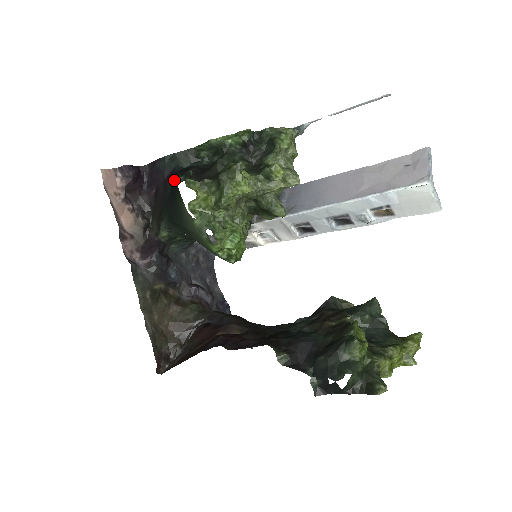
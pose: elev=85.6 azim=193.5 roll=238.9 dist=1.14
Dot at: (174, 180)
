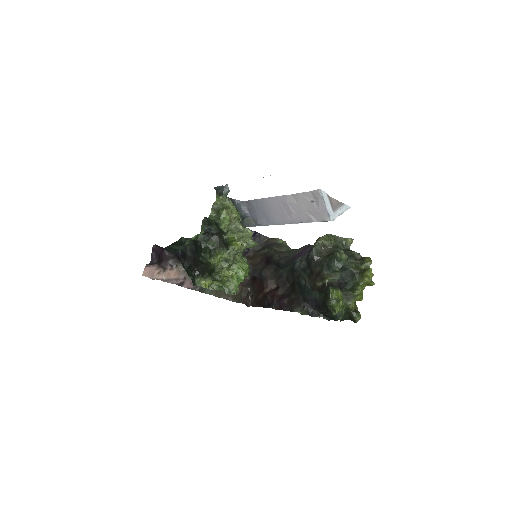
Dot at: (185, 270)
